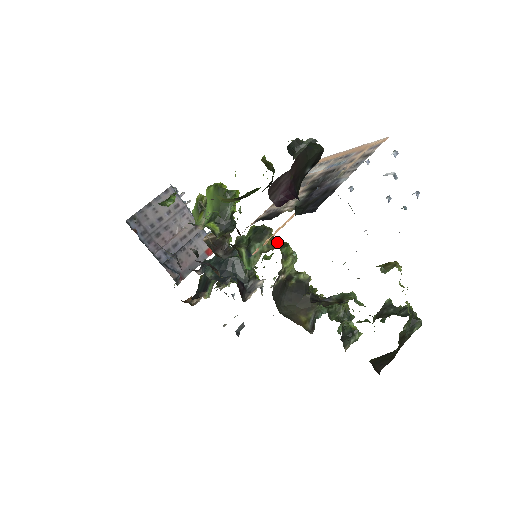
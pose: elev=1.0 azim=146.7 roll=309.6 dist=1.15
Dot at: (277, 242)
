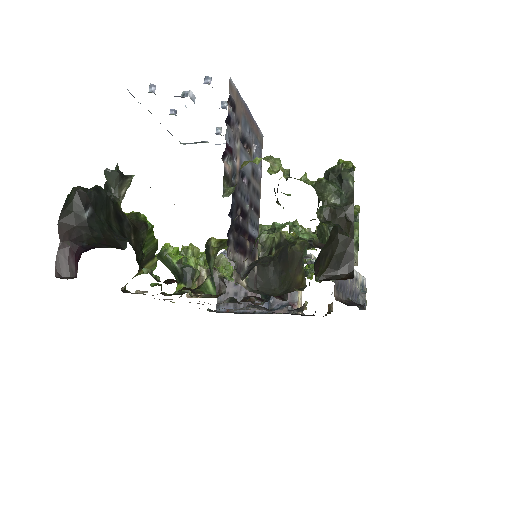
Dot at: (224, 242)
